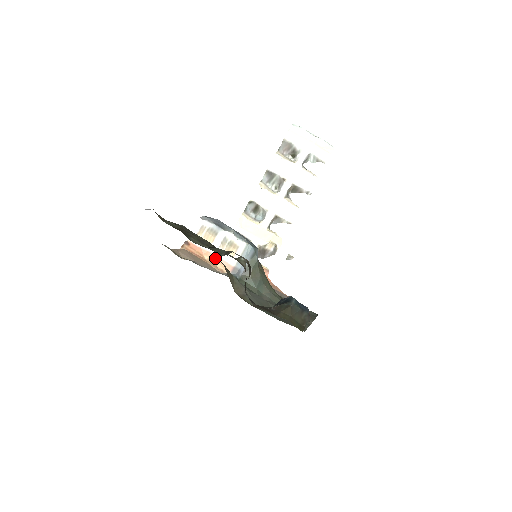
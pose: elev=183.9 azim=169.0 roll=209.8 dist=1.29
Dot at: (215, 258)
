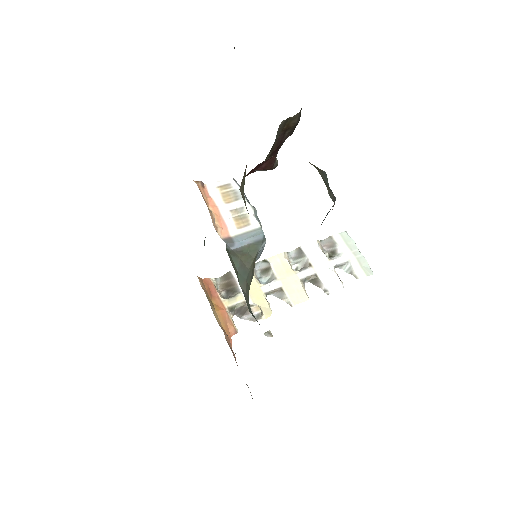
Dot at: (218, 216)
